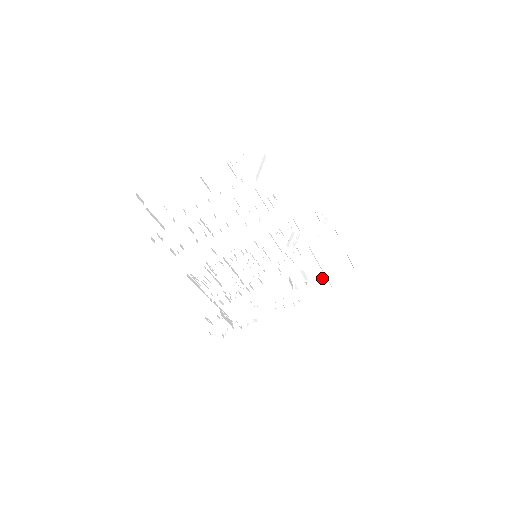
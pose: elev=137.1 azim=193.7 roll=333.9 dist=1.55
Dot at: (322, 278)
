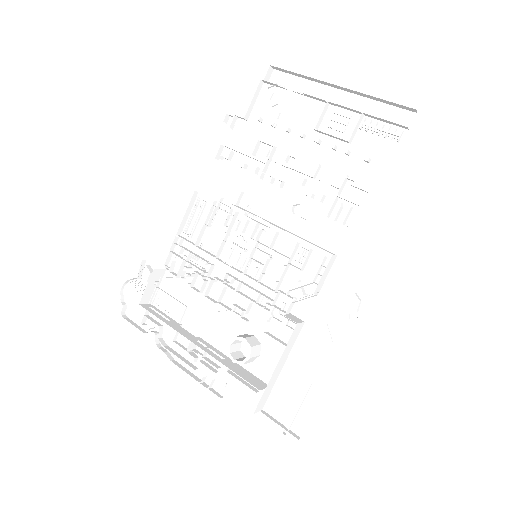
Dot at: (263, 386)
